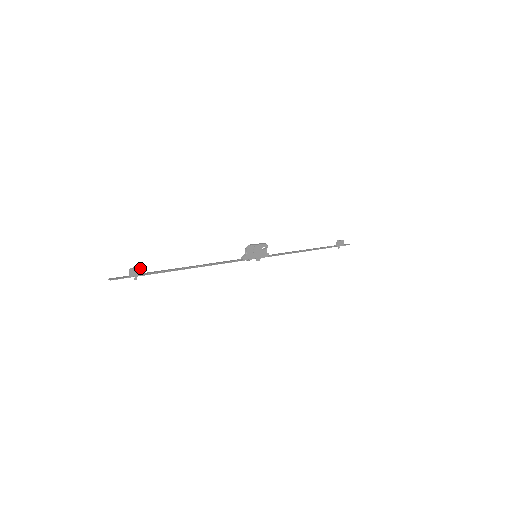
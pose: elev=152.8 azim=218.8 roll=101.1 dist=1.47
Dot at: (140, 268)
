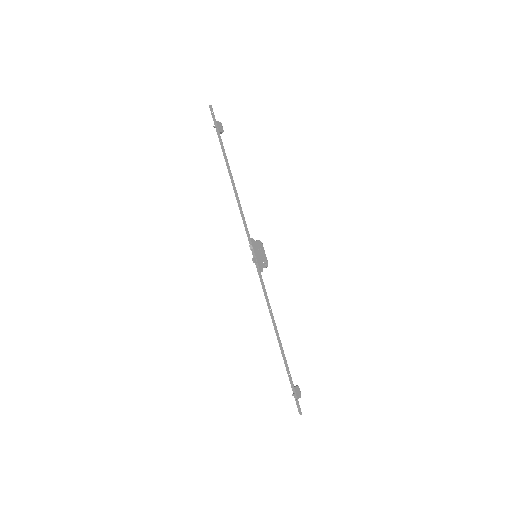
Dot at: (223, 130)
